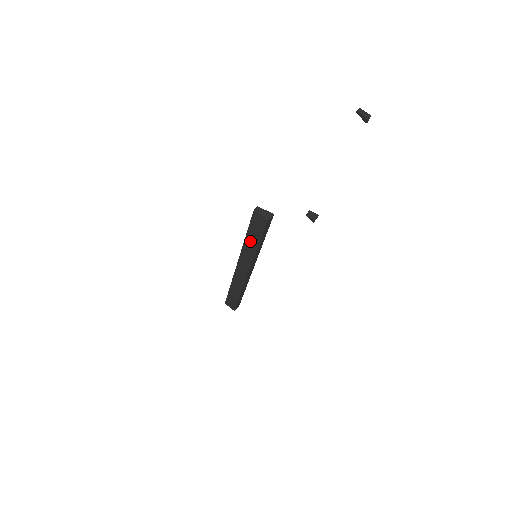
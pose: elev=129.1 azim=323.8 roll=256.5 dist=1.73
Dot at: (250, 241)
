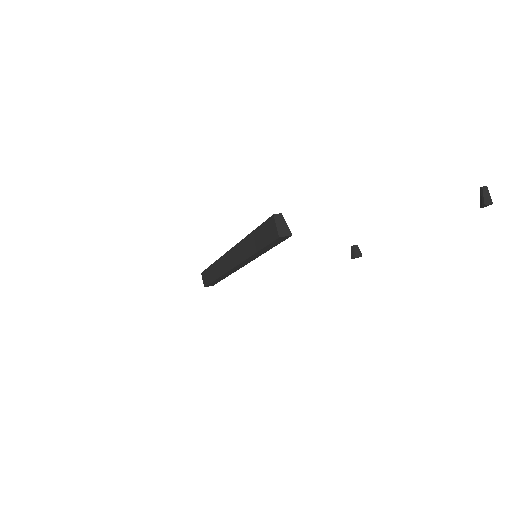
Dot at: (252, 241)
